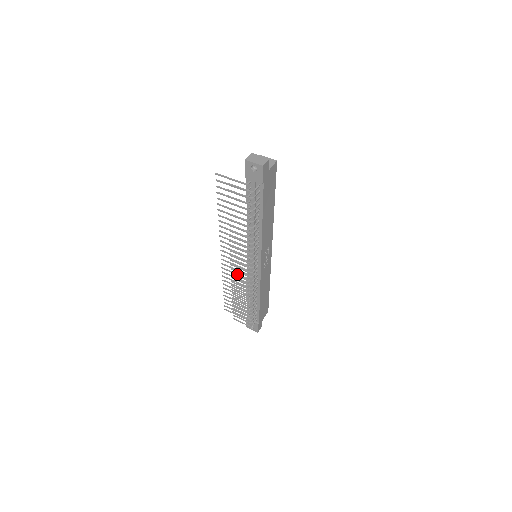
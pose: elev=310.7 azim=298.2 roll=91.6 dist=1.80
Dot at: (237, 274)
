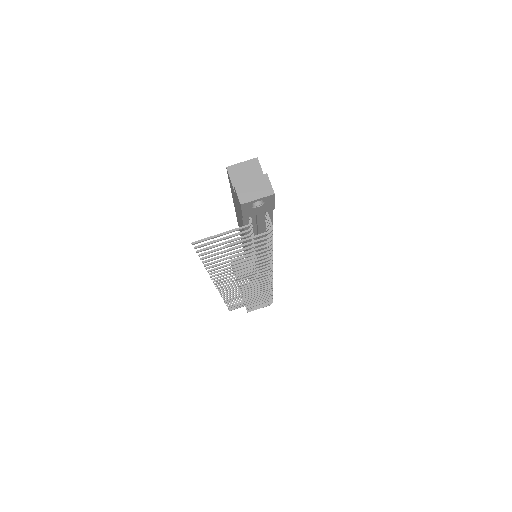
Dot at: occluded
